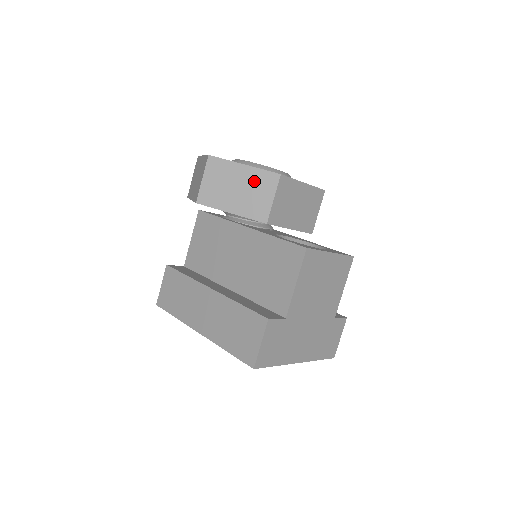
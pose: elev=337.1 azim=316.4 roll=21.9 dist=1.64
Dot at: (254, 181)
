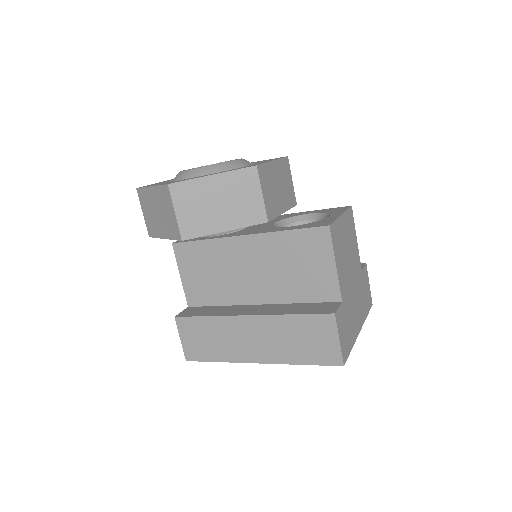
Dot at: (232, 186)
